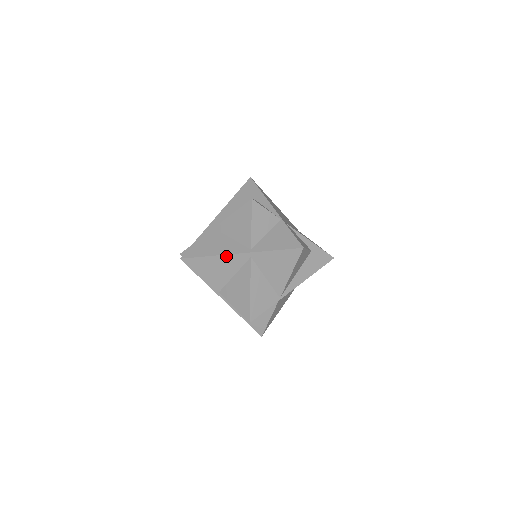
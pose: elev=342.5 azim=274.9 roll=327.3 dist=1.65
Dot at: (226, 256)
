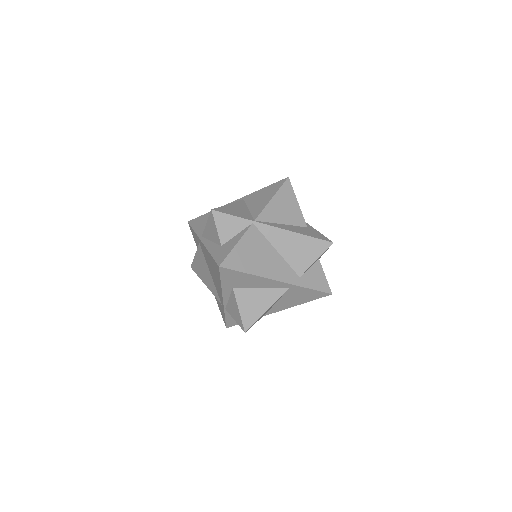
Dot at: occluded
